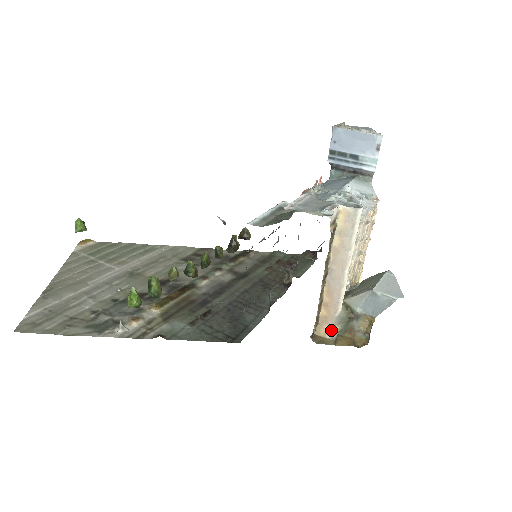
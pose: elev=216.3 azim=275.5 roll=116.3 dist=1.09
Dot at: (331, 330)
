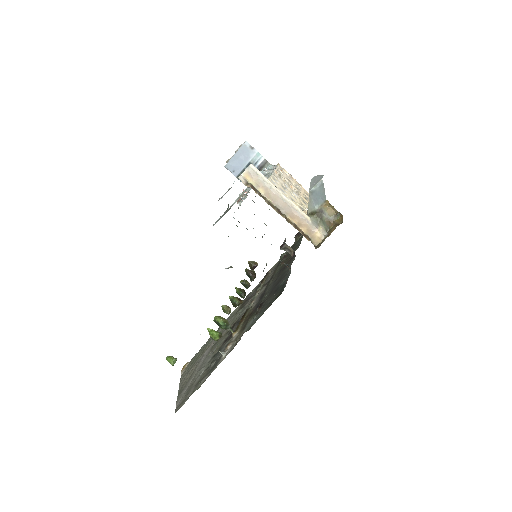
Dot at: (319, 233)
